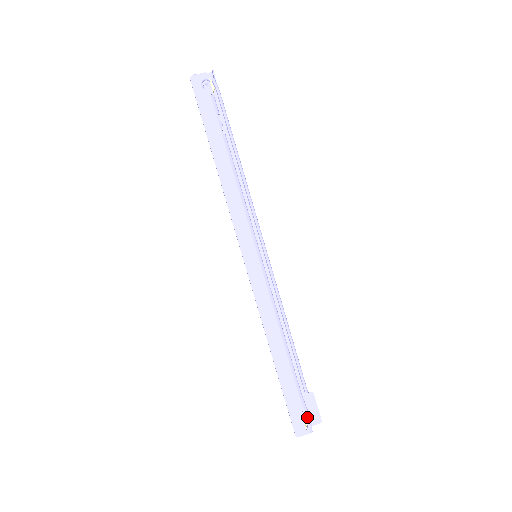
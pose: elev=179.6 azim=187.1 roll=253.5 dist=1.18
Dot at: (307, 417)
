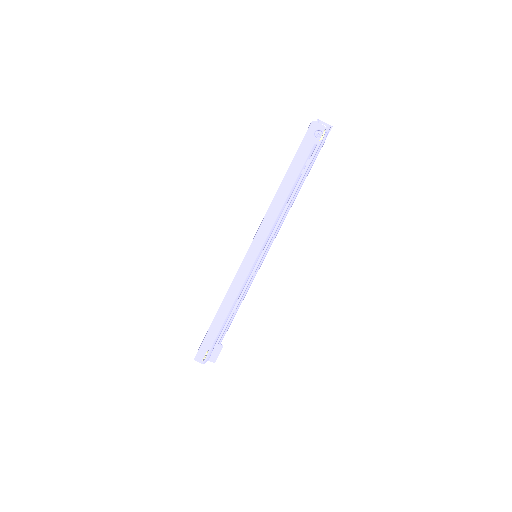
Dot at: (208, 356)
